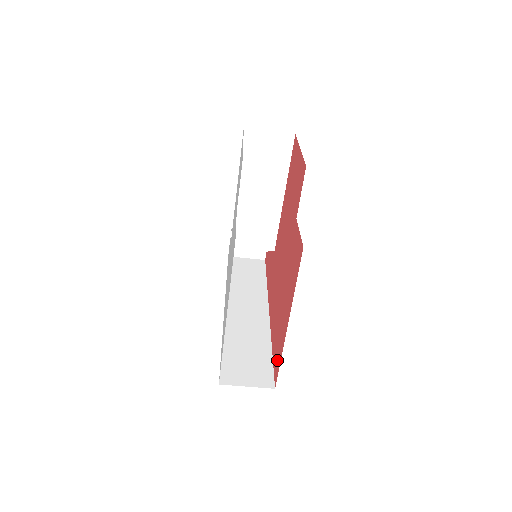
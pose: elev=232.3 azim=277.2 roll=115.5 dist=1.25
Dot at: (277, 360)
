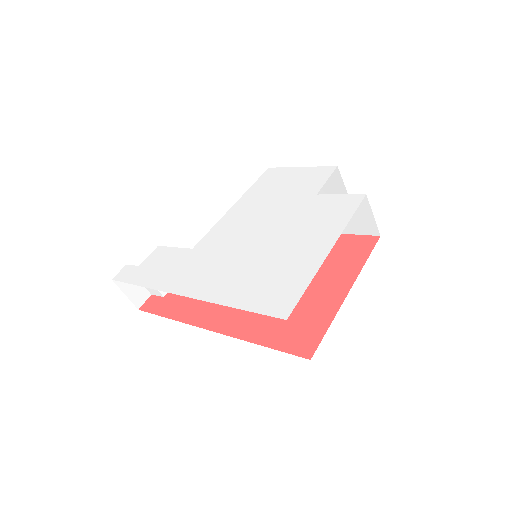
Dot at: (307, 335)
